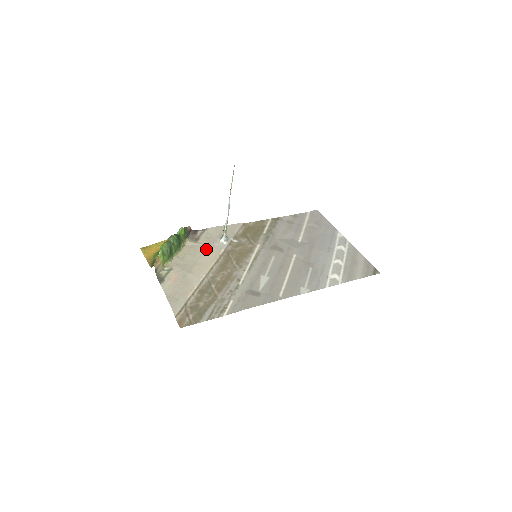
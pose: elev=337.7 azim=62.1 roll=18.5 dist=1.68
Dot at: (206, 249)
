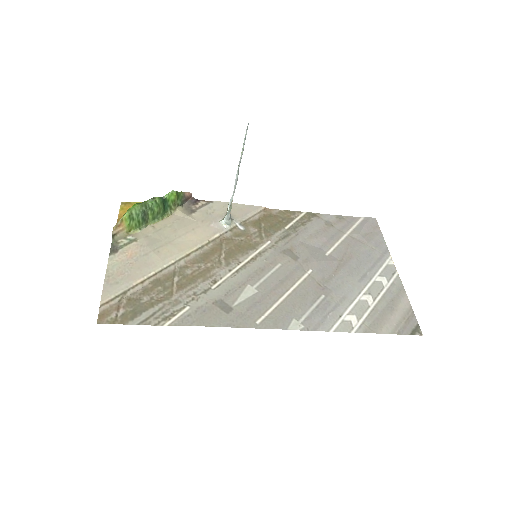
Dot at: (196, 227)
